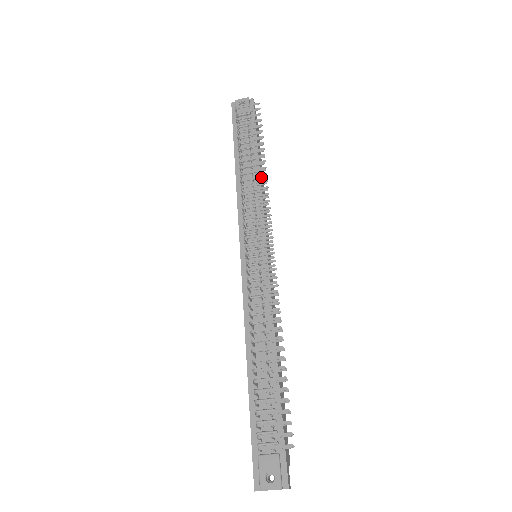
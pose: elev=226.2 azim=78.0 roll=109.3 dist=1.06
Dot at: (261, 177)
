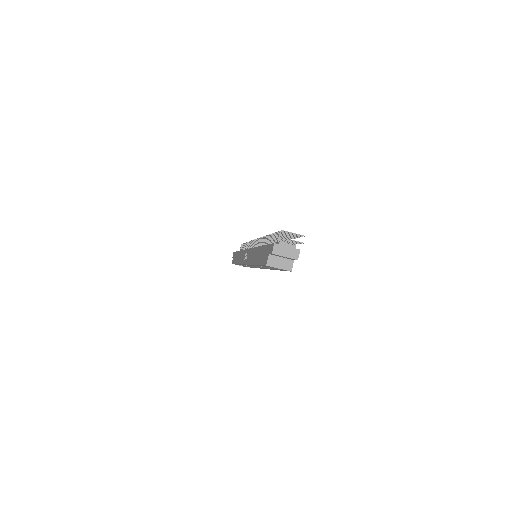
Dot at: occluded
